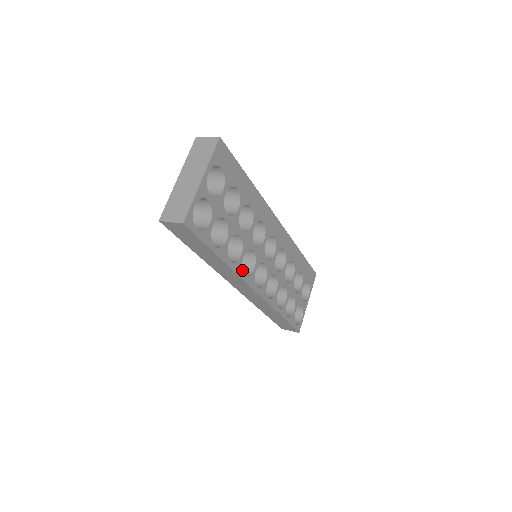
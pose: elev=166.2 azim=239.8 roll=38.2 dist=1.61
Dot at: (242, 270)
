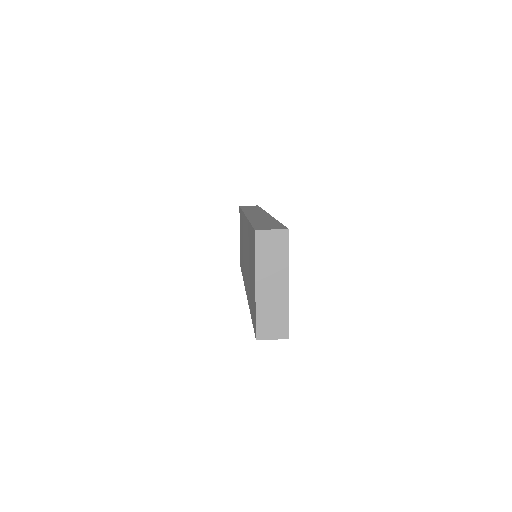
Dot at: occluded
